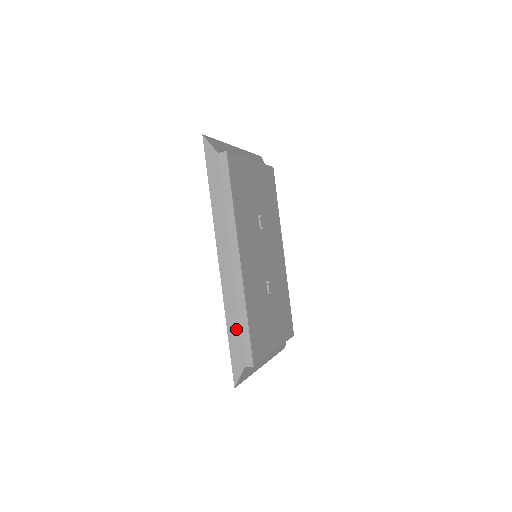
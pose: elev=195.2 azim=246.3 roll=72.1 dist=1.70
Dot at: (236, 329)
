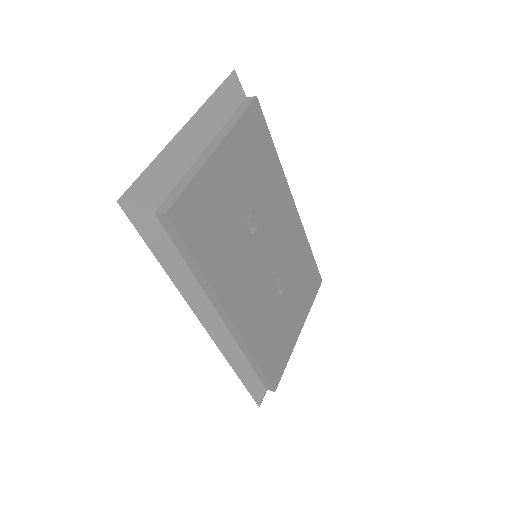
Dot at: (247, 370)
